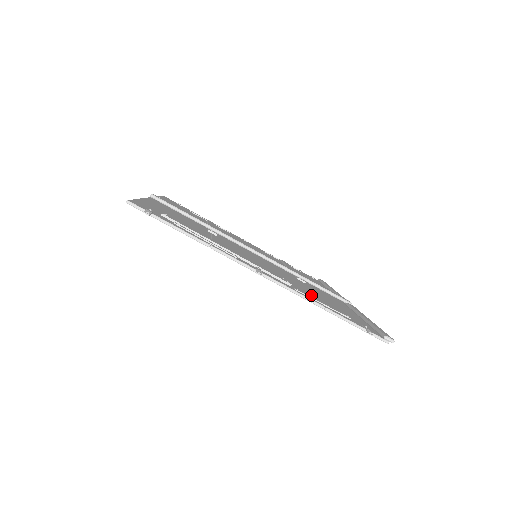
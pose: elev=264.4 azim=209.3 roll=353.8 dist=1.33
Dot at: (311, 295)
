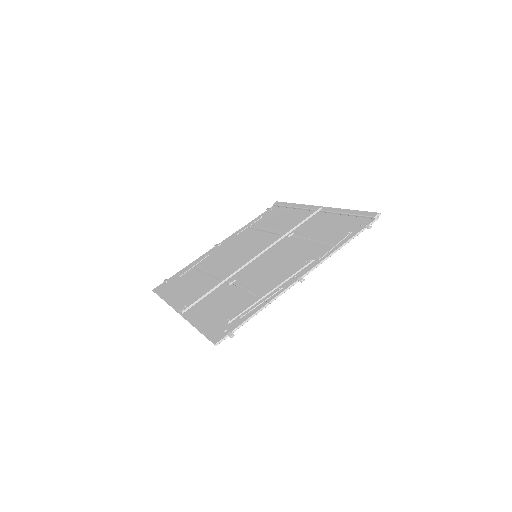
Dot at: (321, 246)
